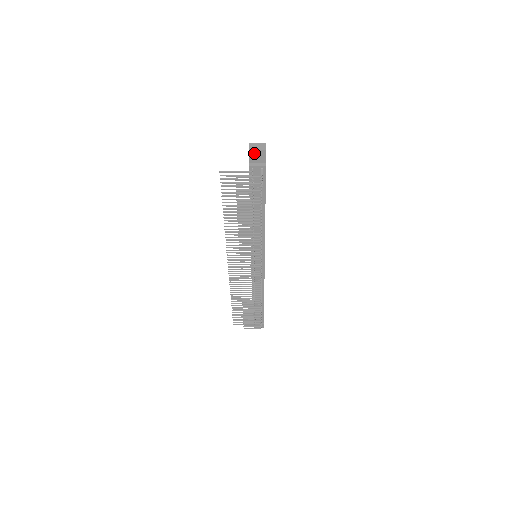
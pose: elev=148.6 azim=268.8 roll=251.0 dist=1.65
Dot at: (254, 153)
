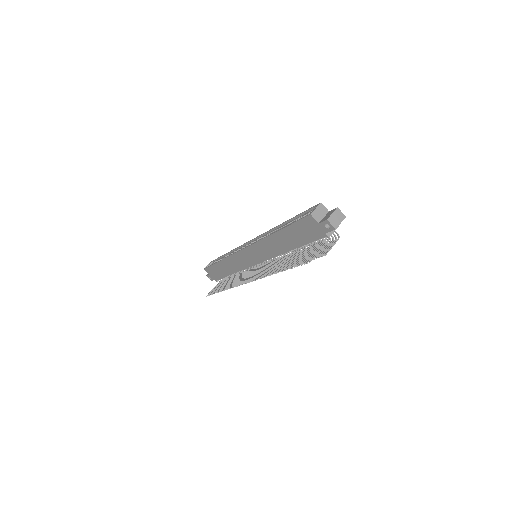
Dot at: (336, 226)
